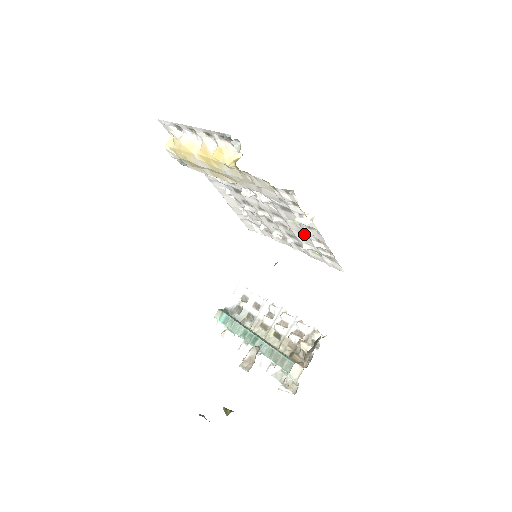
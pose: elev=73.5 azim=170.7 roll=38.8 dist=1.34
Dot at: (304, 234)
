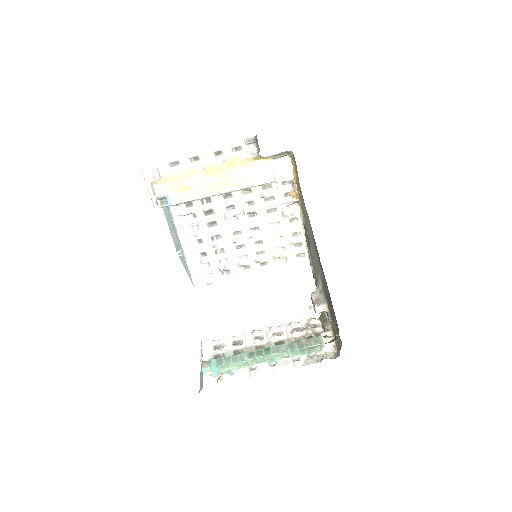
Dot at: (279, 237)
